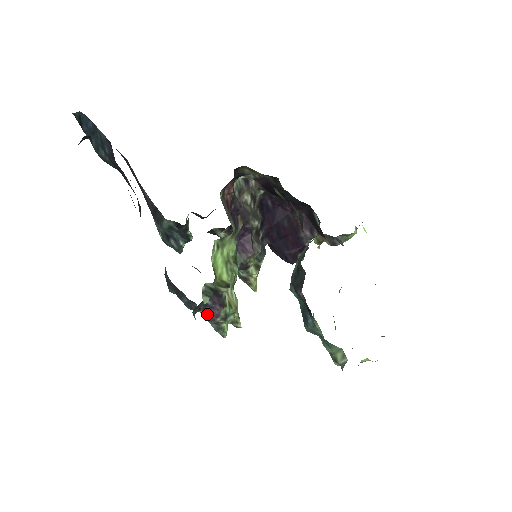
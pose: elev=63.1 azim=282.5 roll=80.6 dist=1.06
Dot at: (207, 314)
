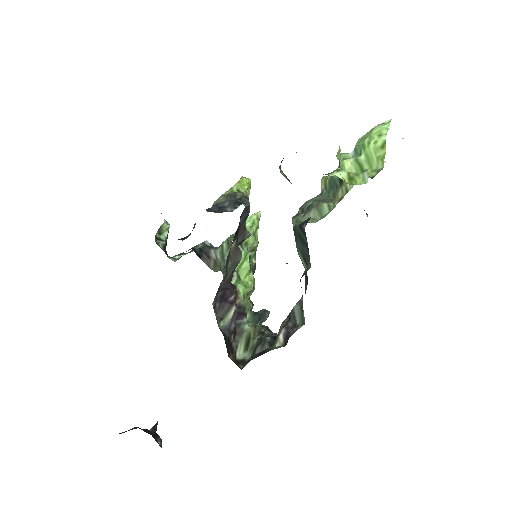
Dot at: occluded
